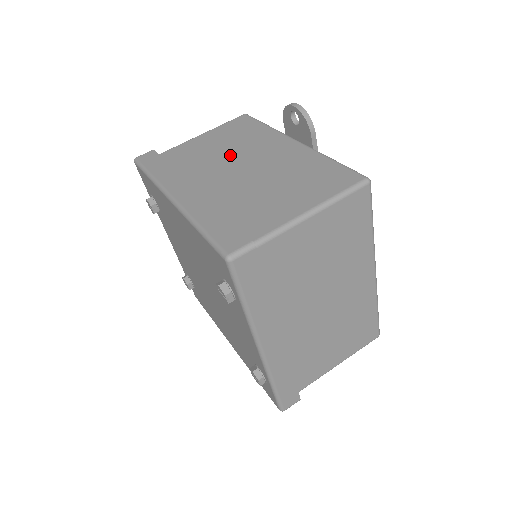
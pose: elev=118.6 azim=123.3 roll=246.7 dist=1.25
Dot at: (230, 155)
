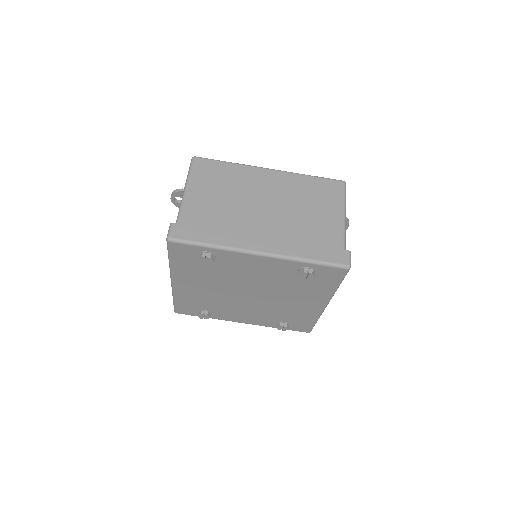
Dot at: occluded
